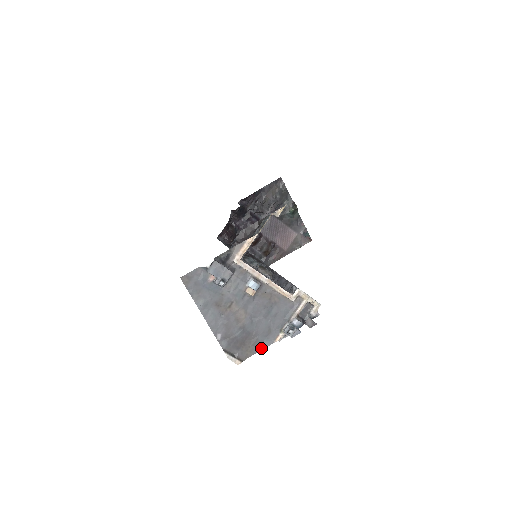
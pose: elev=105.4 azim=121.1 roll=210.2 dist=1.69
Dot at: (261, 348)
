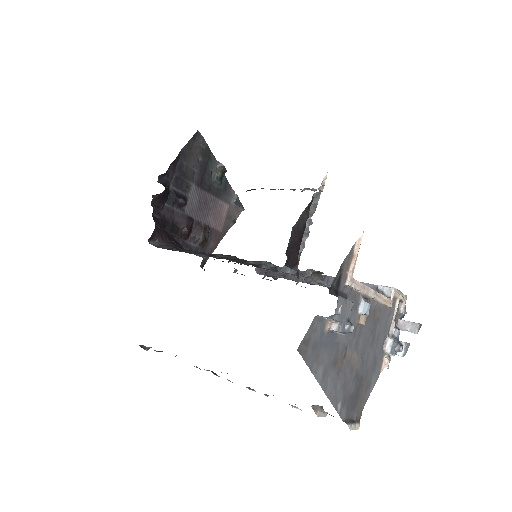
Dot at: (371, 389)
